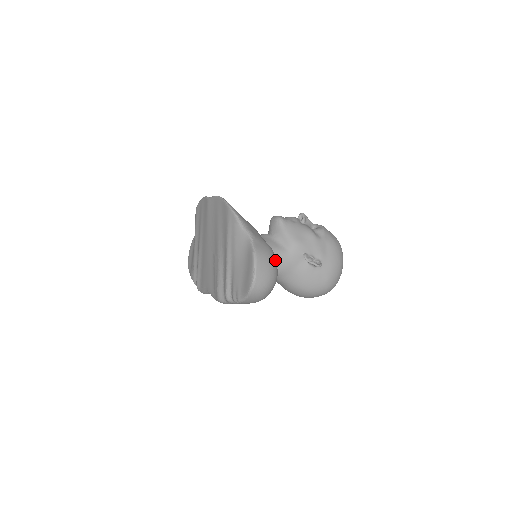
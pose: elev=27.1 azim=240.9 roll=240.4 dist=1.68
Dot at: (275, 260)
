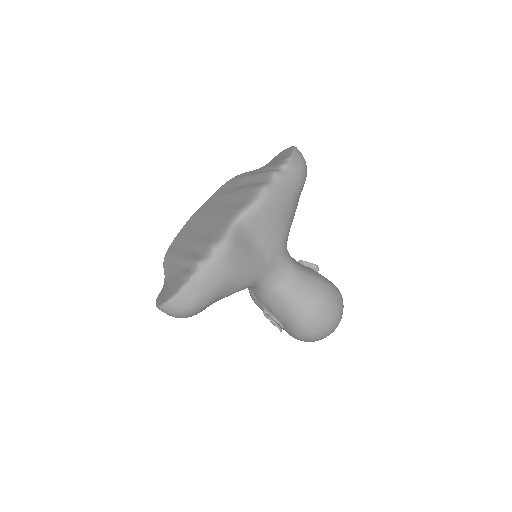
Dot at: occluded
